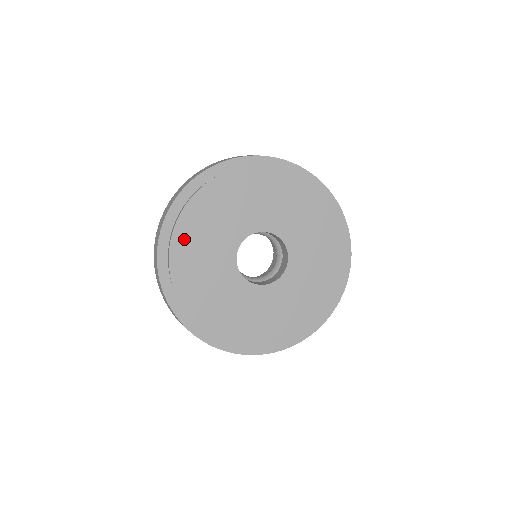
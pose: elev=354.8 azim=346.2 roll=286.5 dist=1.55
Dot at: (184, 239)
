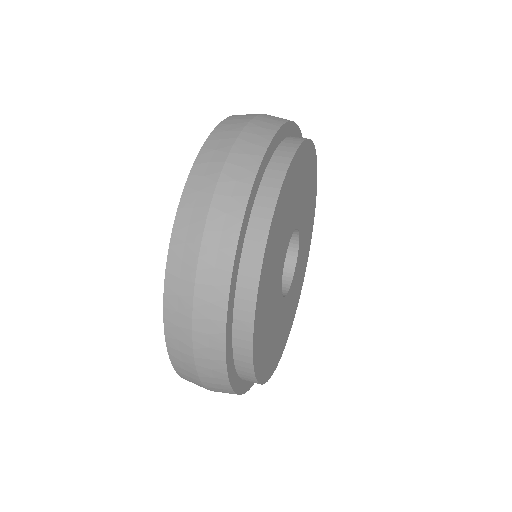
Dot at: (279, 213)
